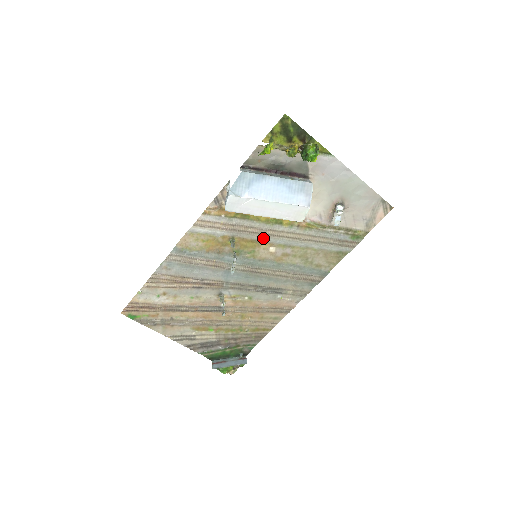
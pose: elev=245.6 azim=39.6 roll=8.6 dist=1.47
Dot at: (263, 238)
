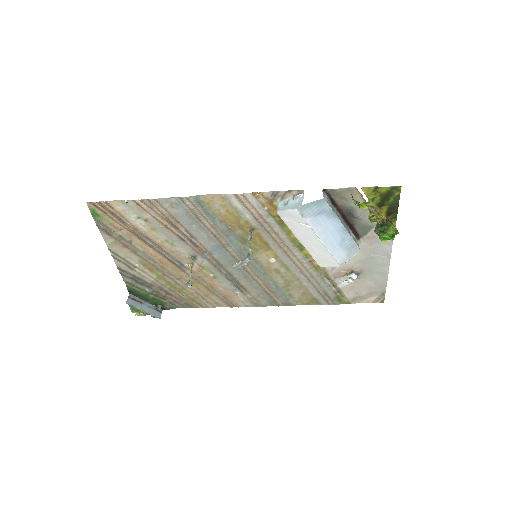
Dot at: (276, 248)
